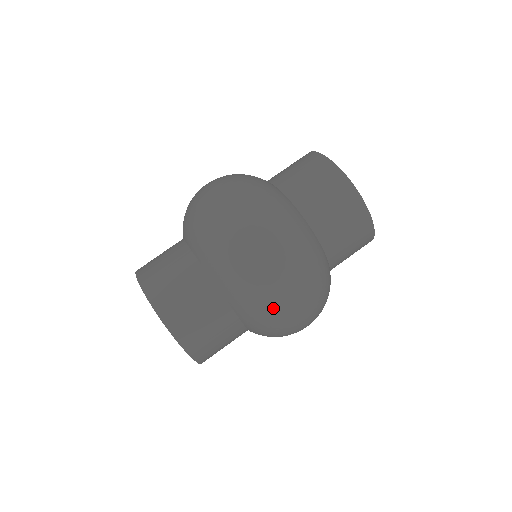
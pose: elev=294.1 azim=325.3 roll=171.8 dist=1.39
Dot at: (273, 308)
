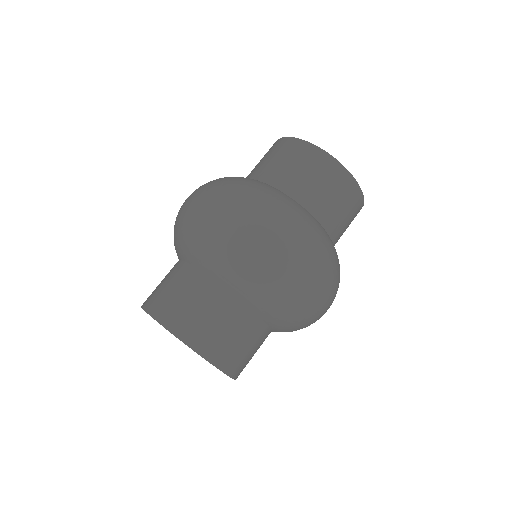
Dot at: (277, 280)
